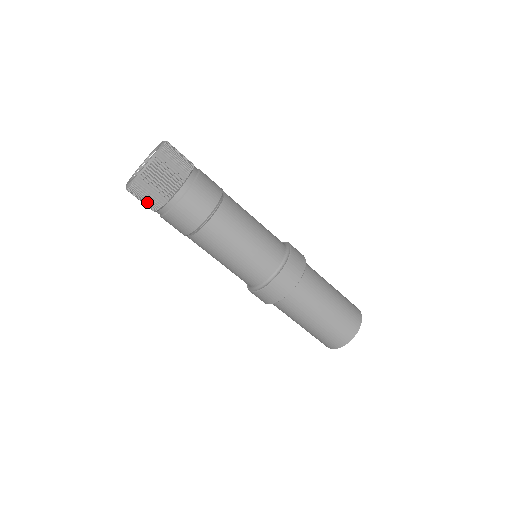
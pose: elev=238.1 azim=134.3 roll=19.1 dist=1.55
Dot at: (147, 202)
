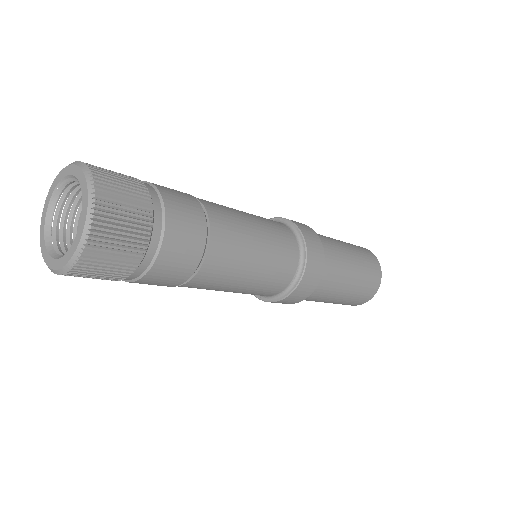
Dot at: occluded
